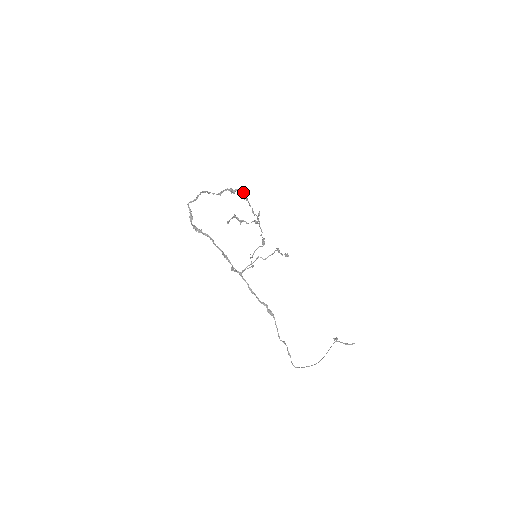
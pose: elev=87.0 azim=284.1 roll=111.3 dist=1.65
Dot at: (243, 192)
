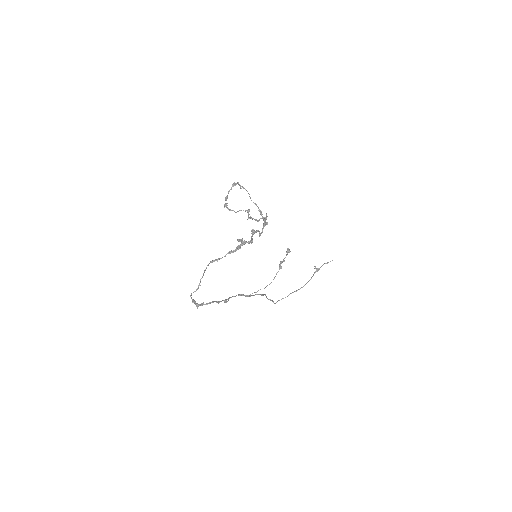
Dot at: (252, 238)
